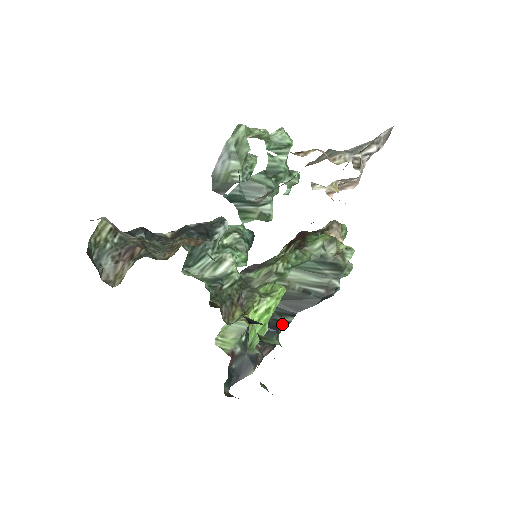
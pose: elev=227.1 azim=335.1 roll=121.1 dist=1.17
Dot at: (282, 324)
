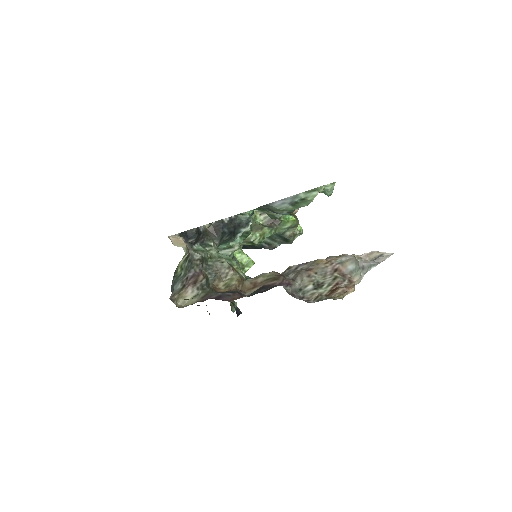
Dot at: occluded
